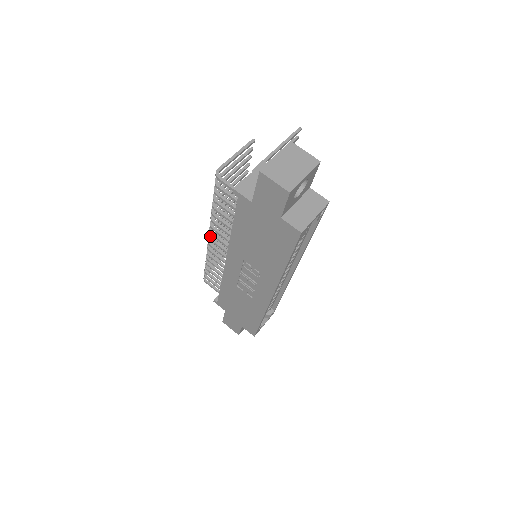
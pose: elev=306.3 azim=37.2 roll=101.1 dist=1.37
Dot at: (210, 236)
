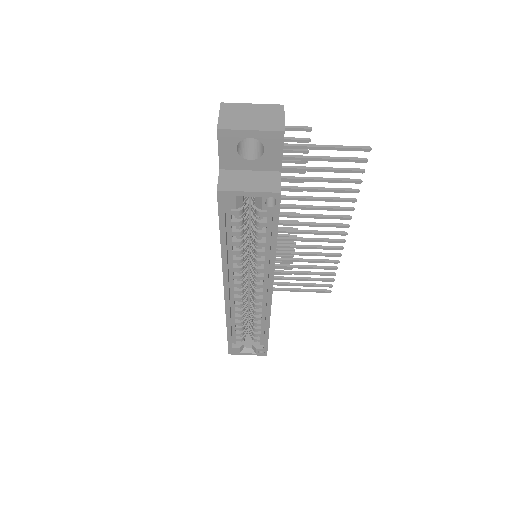
Dot at: occluded
